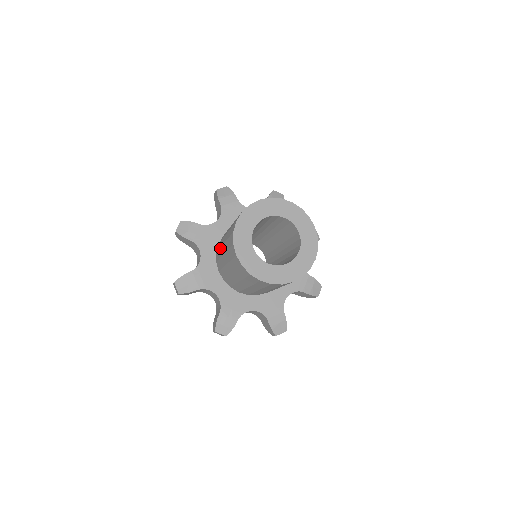
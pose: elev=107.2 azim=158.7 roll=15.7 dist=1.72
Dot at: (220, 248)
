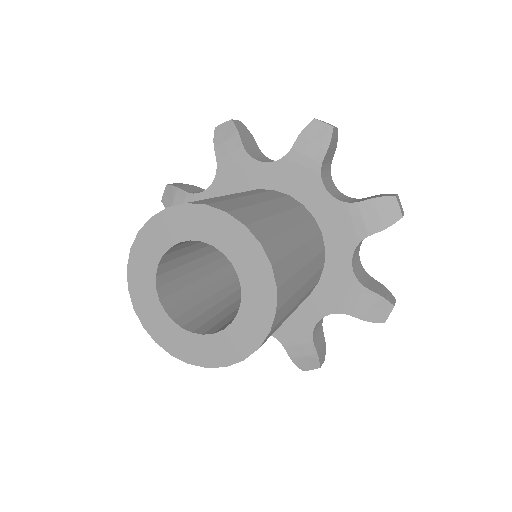
Dot at: occluded
